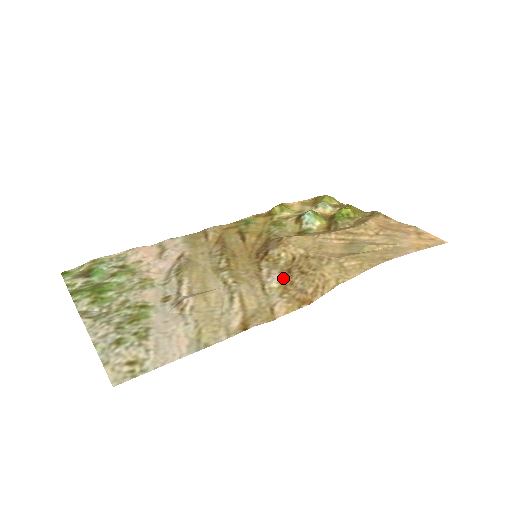
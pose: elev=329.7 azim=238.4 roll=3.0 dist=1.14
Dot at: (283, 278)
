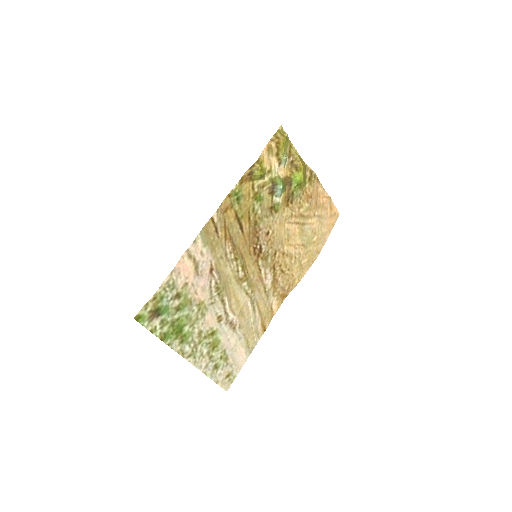
Dot at: (273, 278)
